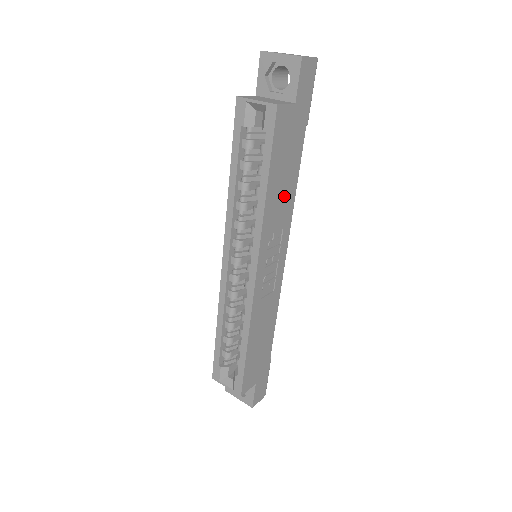
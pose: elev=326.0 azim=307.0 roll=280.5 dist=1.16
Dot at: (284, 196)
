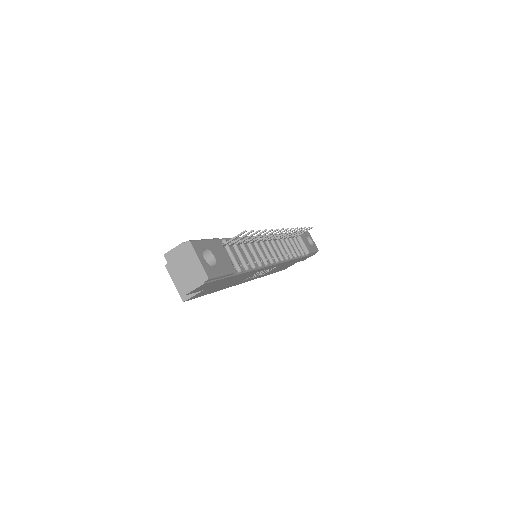
Dot at: occluded
